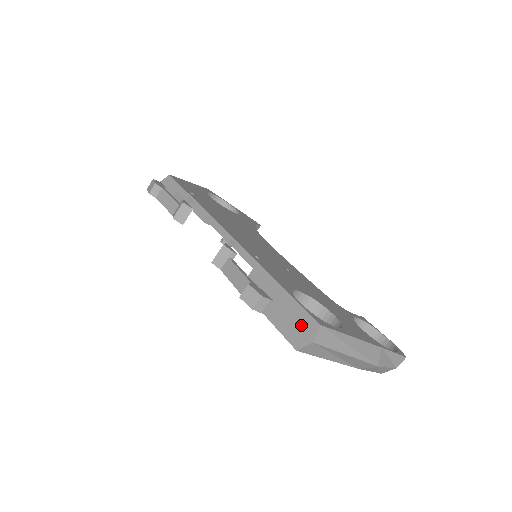
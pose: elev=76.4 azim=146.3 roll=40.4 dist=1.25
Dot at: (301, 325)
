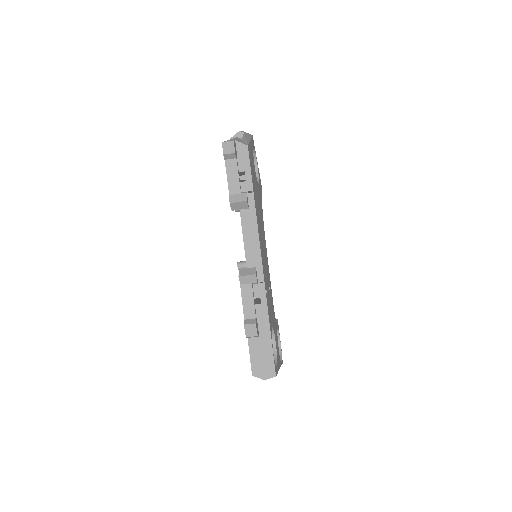
Dot at: (265, 366)
